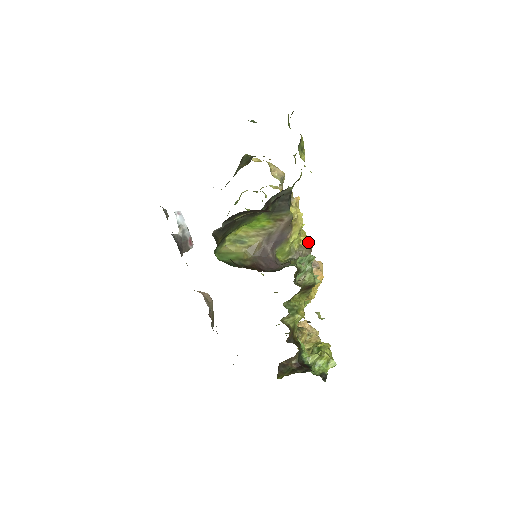
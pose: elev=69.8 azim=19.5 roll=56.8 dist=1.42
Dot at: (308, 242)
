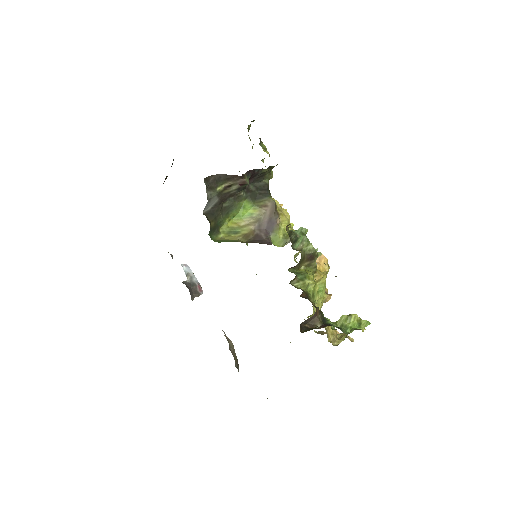
Dot at: occluded
